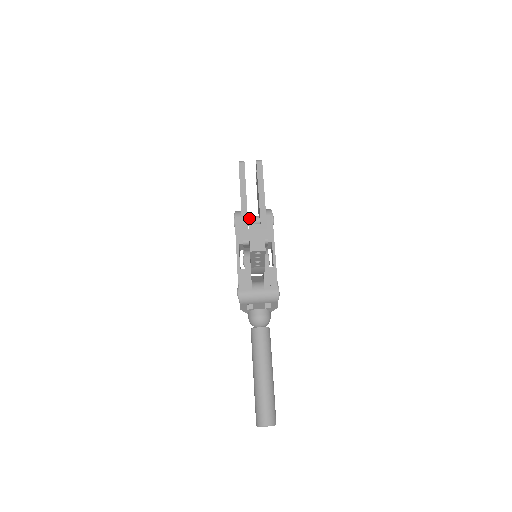
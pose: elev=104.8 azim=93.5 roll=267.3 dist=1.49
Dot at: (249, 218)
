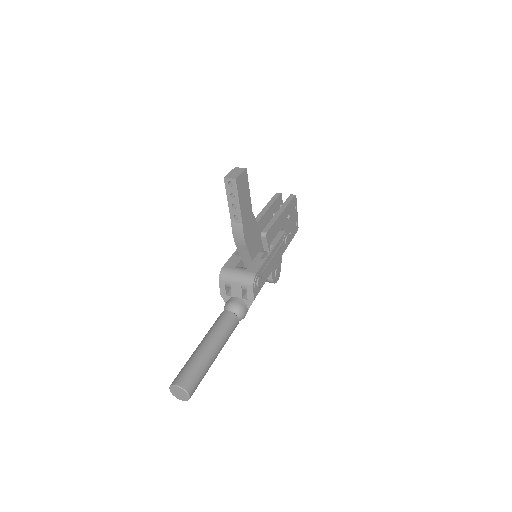
Dot at: occluded
